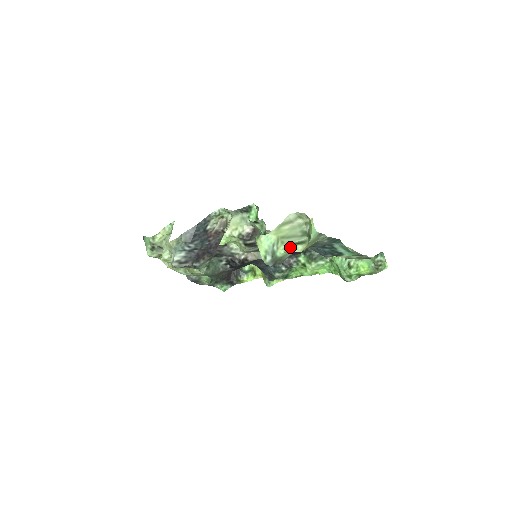
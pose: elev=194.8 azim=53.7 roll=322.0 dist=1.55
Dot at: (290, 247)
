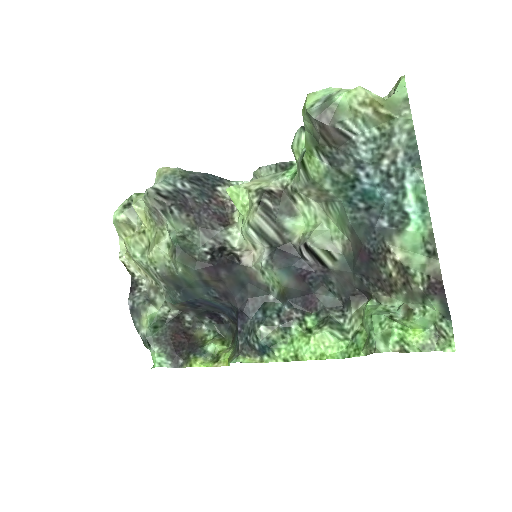
Dot at: (360, 88)
